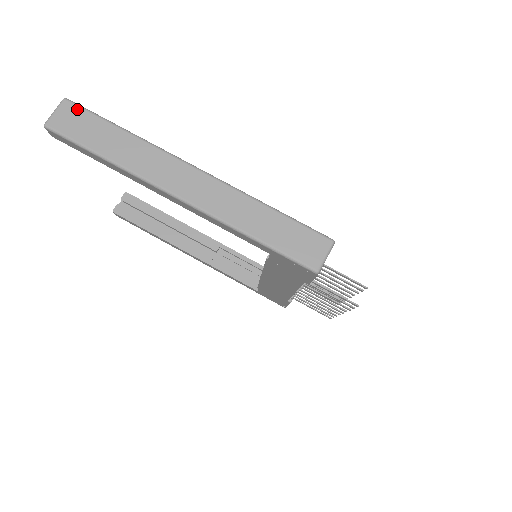
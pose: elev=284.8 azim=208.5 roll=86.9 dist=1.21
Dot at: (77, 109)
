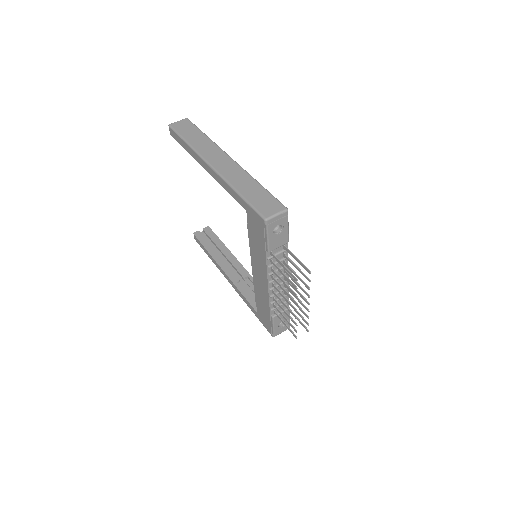
Dot at: (189, 123)
